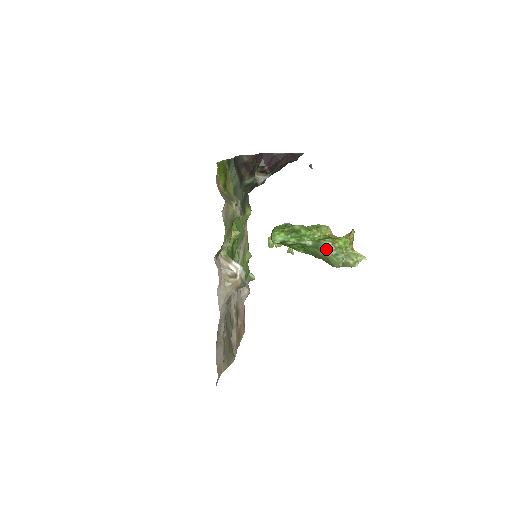
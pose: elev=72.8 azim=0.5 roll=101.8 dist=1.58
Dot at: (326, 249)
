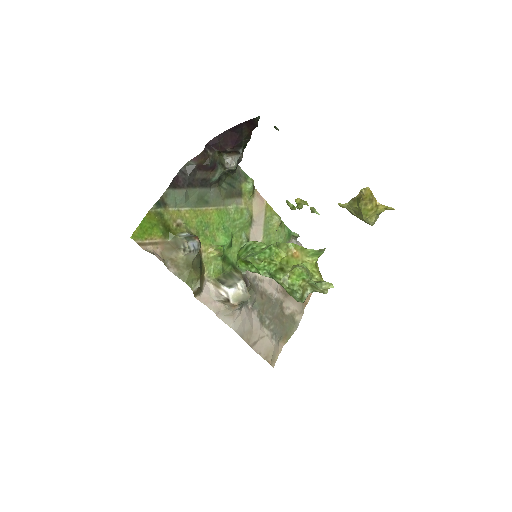
Dot at: occluded
